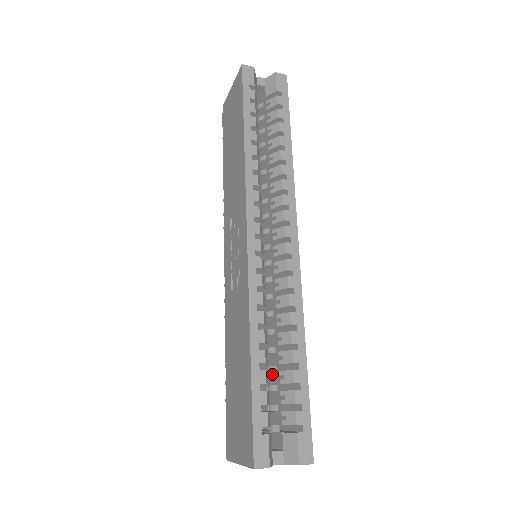
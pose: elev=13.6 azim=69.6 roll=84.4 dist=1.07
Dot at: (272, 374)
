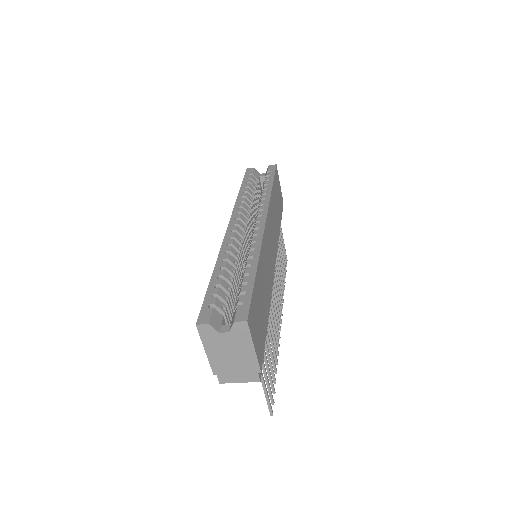
Dot at: occluded
